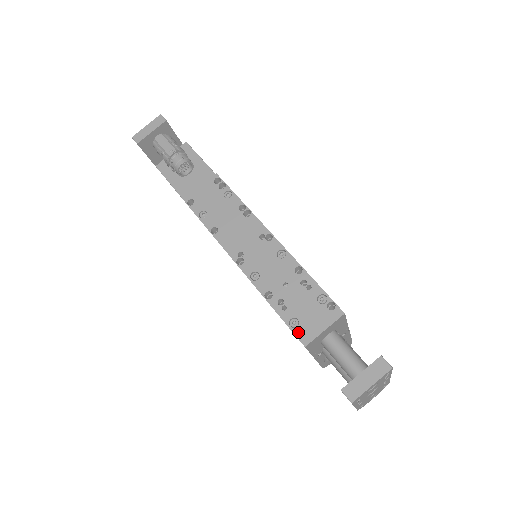
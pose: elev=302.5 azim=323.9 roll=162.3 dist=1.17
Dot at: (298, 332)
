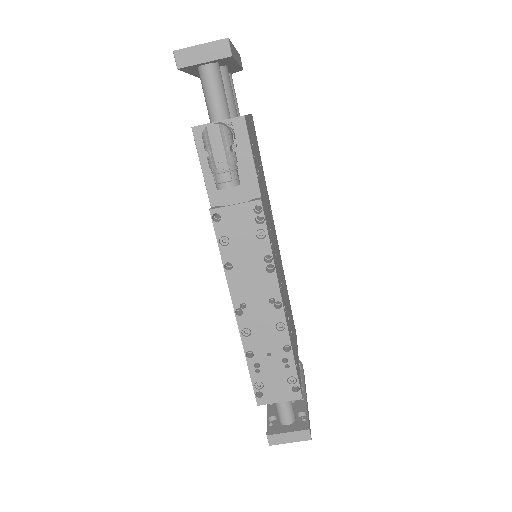
Dot at: (258, 386)
